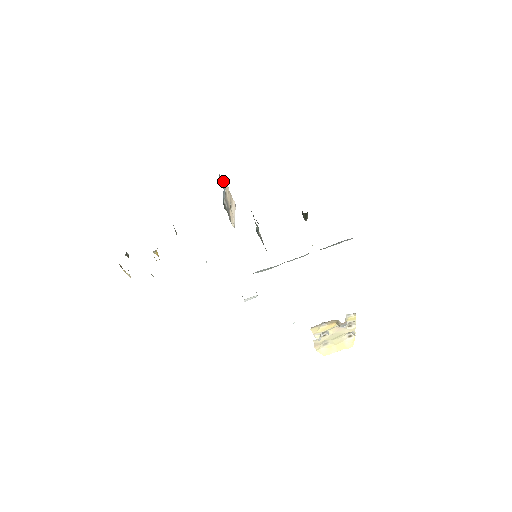
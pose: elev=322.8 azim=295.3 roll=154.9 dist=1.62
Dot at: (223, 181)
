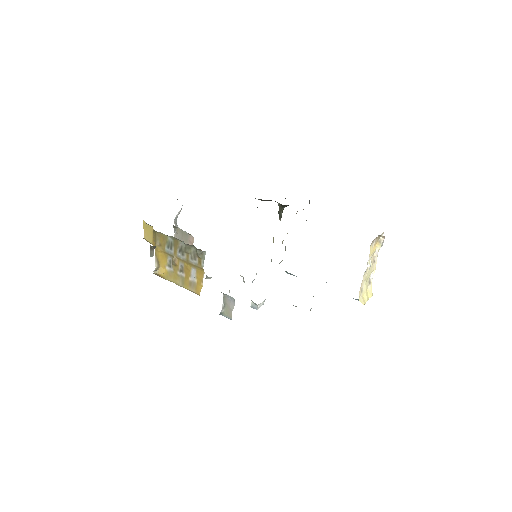
Dot at: occluded
